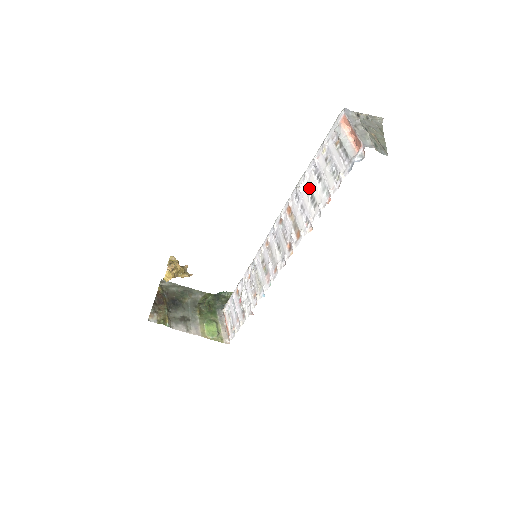
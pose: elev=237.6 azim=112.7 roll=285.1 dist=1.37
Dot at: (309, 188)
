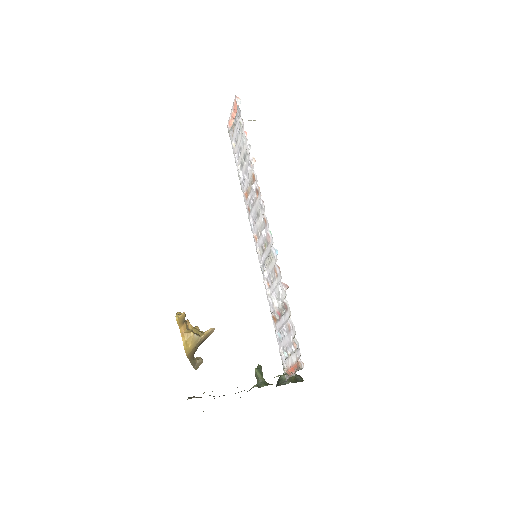
Dot at: (241, 163)
